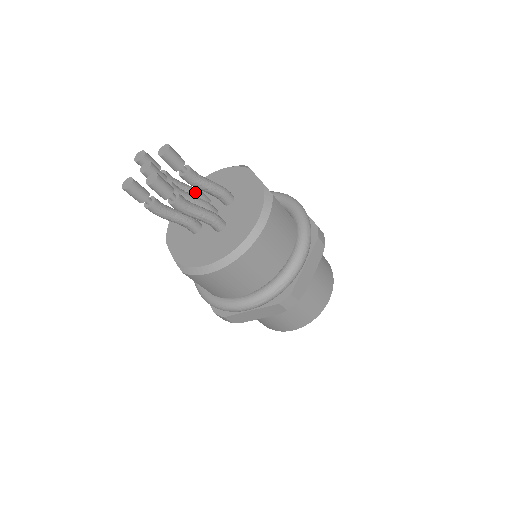
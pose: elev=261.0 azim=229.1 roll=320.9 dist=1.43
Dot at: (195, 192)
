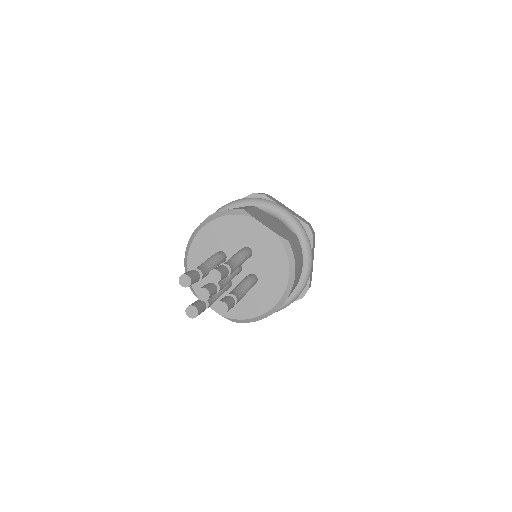
Dot at: (218, 261)
